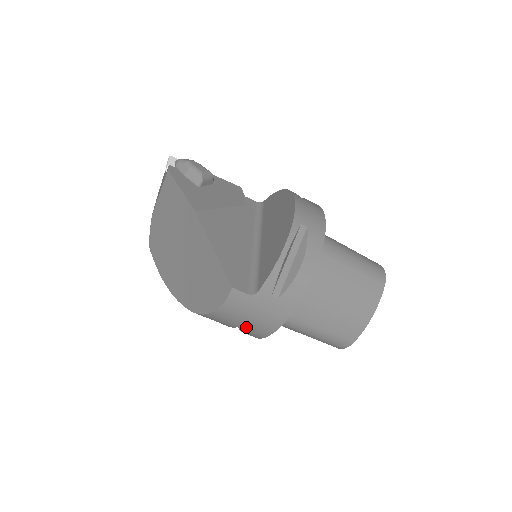
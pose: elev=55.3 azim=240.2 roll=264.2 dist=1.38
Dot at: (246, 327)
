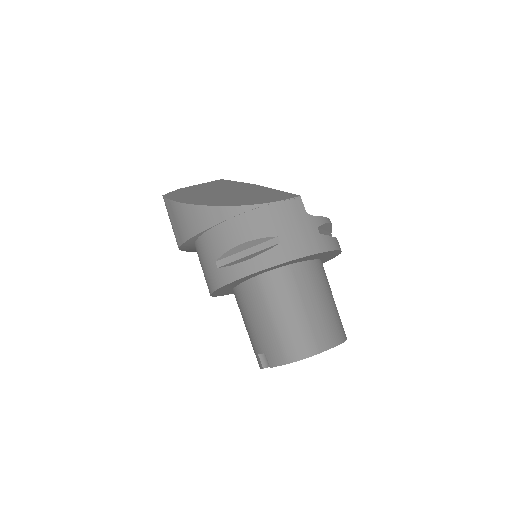
Dot at: (261, 251)
